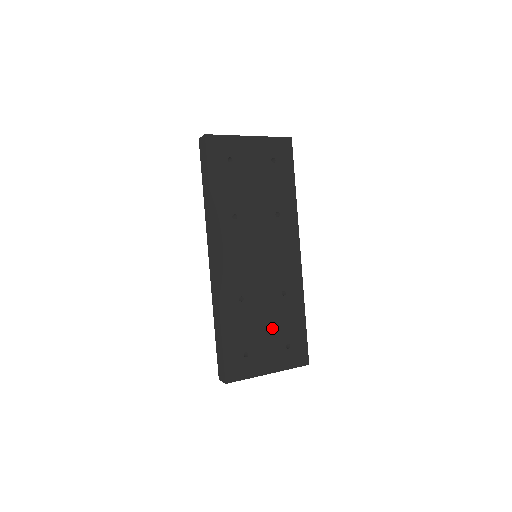
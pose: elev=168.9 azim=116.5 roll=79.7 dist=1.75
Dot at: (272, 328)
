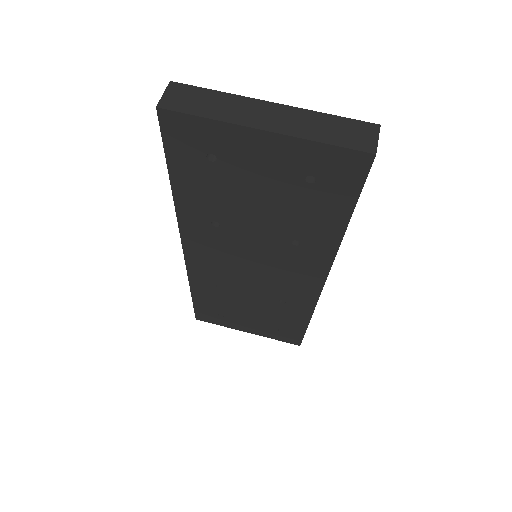
Dot at: (258, 314)
